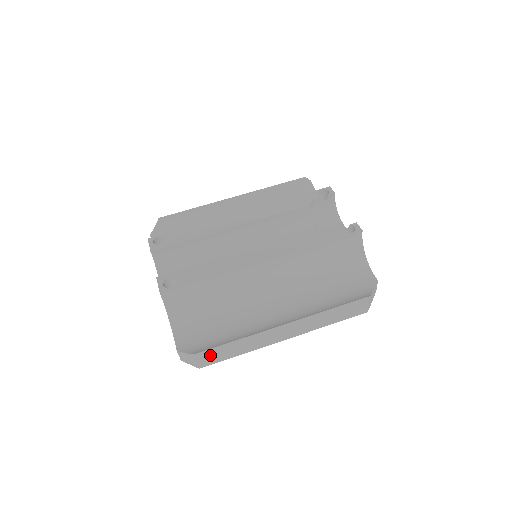
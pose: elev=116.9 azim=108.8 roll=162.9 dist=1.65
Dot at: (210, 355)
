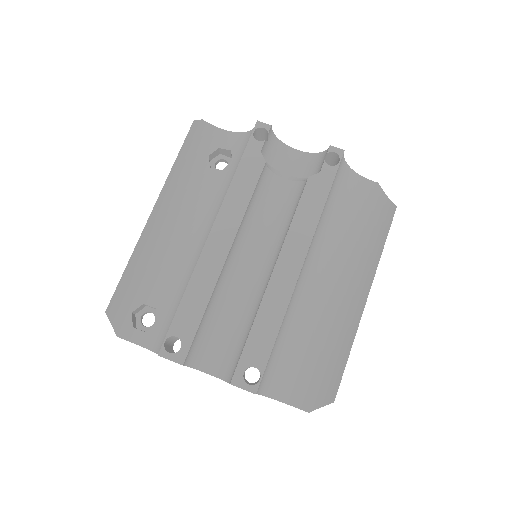
Dot at: occluded
